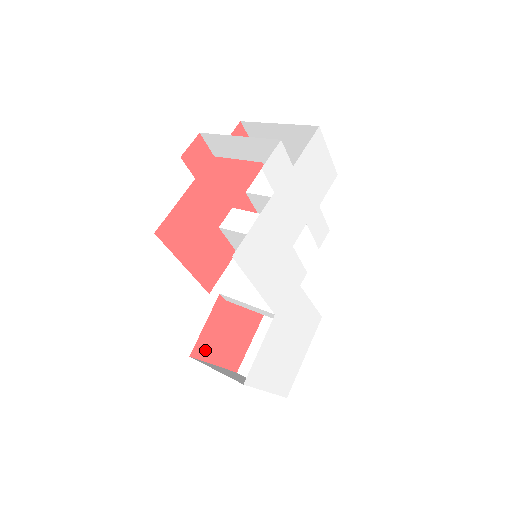
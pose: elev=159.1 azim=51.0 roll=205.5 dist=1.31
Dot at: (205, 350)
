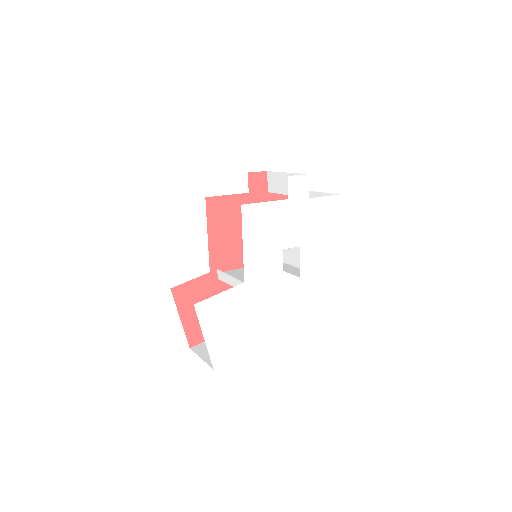
Dot at: (182, 298)
